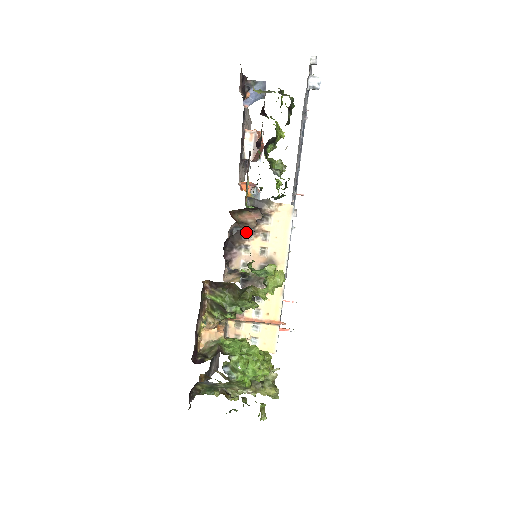
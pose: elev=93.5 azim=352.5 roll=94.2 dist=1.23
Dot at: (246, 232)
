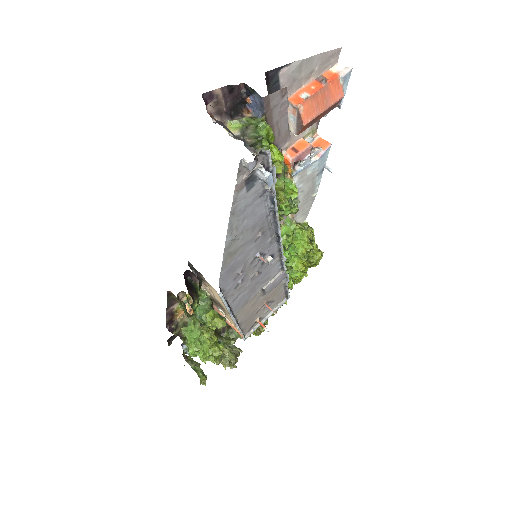
Dot at: occluded
